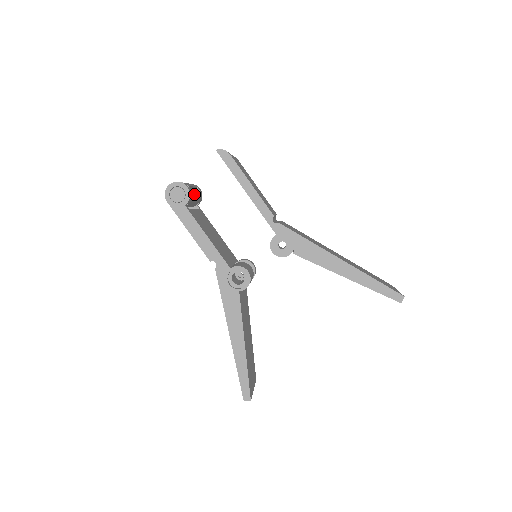
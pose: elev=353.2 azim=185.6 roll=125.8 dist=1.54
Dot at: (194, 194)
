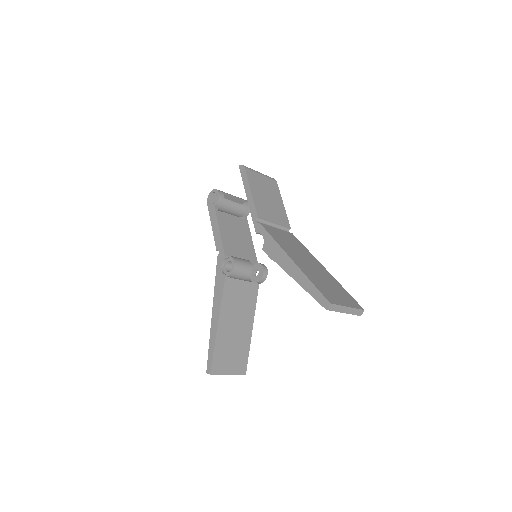
Dot at: (230, 202)
